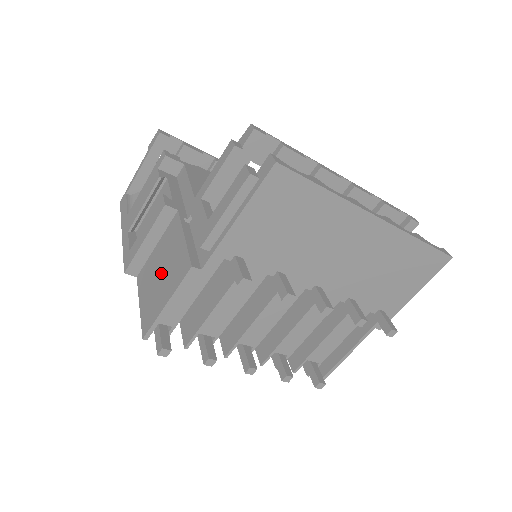
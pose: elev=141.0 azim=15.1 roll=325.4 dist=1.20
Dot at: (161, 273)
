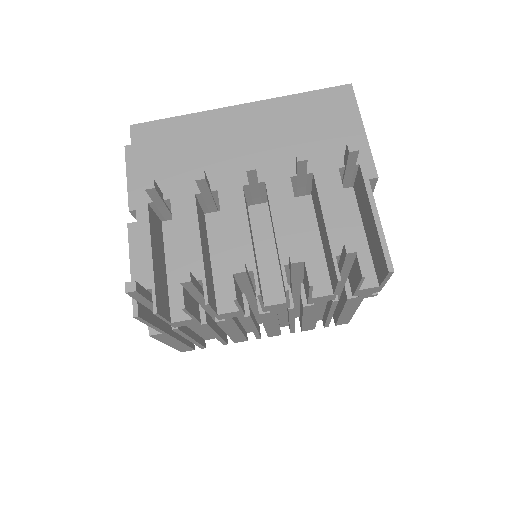
Dot at: occluded
